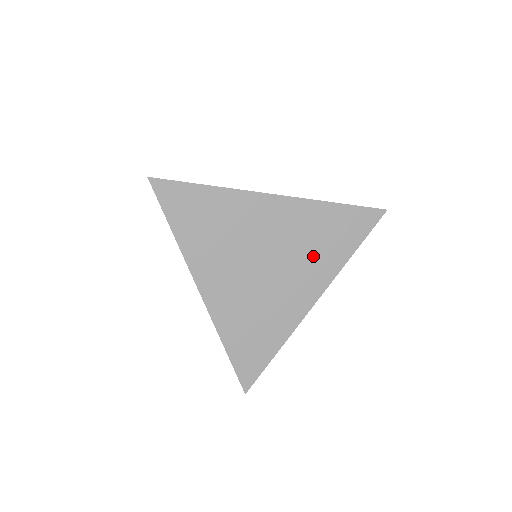
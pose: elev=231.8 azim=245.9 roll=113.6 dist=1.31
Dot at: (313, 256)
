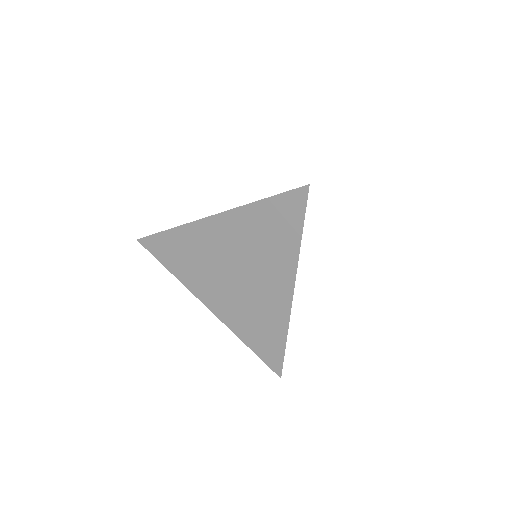
Dot at: (269, 254)
